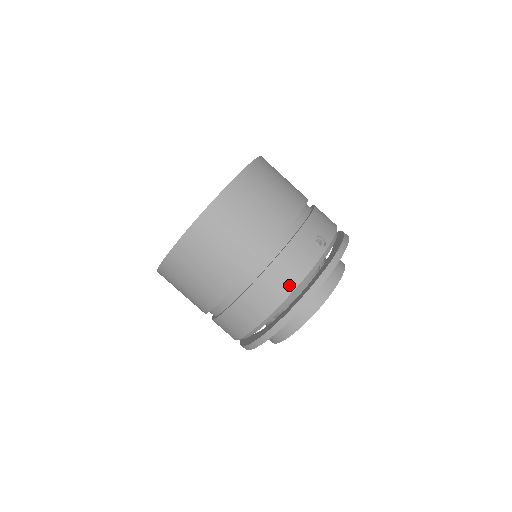
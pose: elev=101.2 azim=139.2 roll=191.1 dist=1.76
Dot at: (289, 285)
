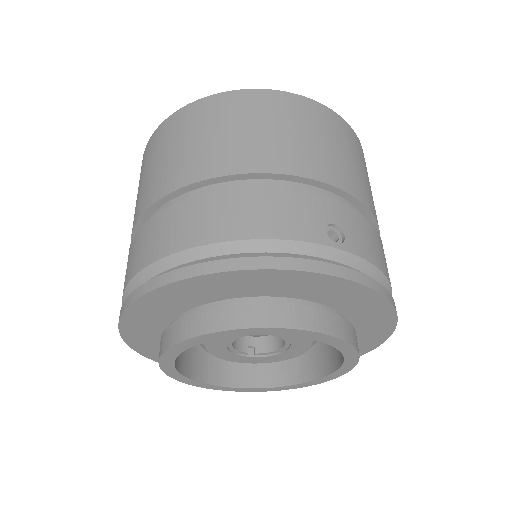
Dot at: (229, 230)
